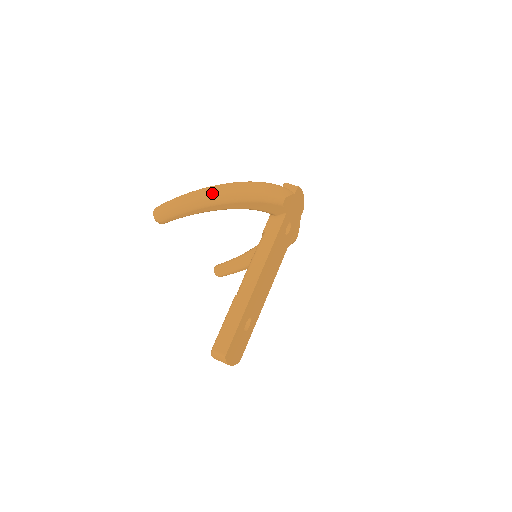
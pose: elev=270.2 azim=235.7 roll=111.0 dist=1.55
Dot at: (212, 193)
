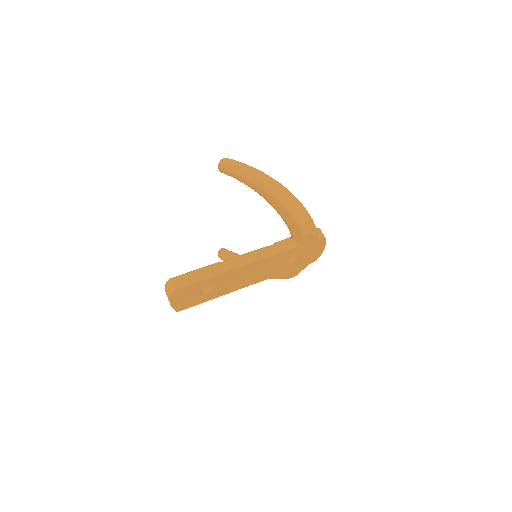
Dot at: (268, 181)
